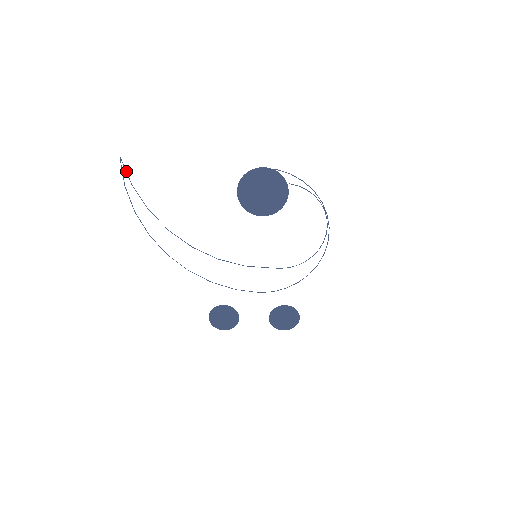
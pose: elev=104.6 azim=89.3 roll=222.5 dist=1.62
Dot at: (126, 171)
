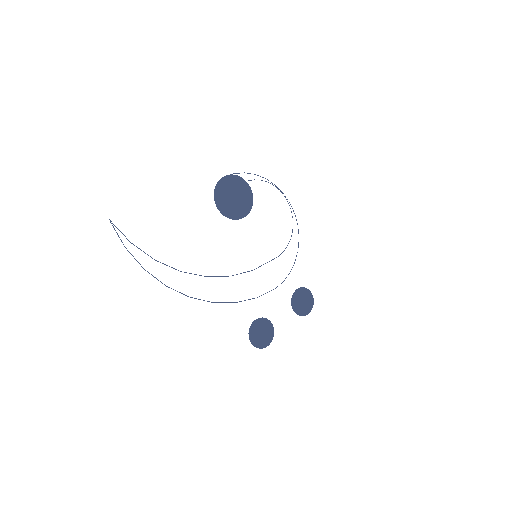
Dot at: occluded
